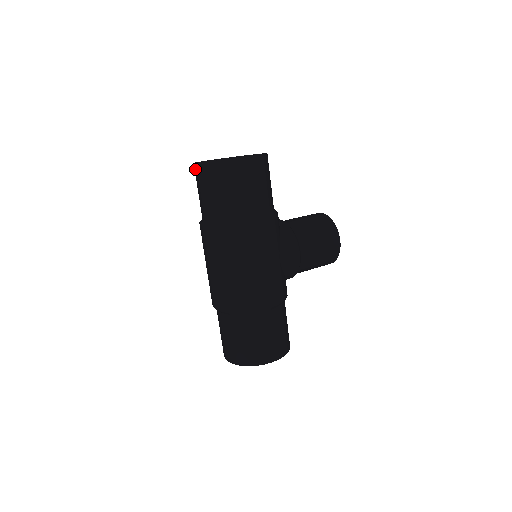
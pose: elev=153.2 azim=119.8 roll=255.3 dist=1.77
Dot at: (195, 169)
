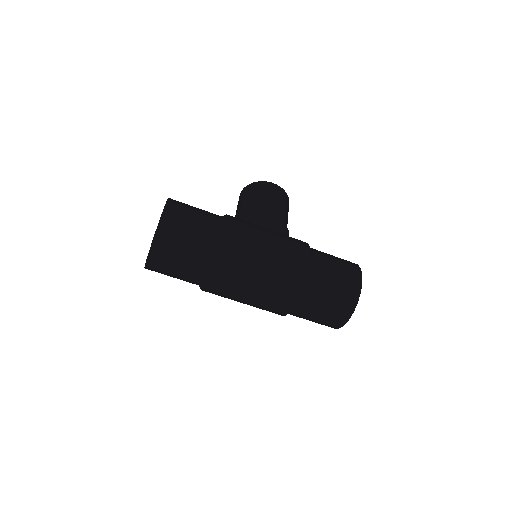
Dot at: (151, 266)
